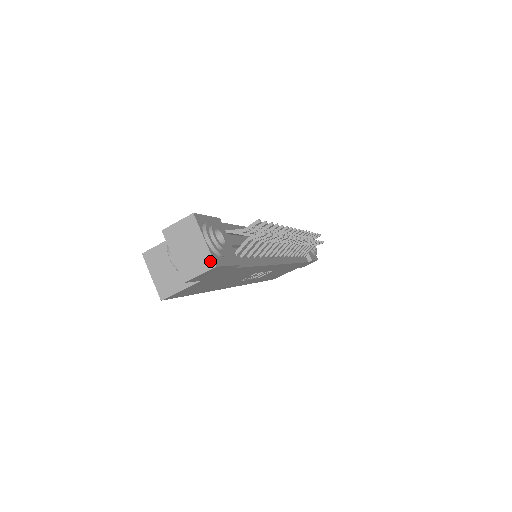
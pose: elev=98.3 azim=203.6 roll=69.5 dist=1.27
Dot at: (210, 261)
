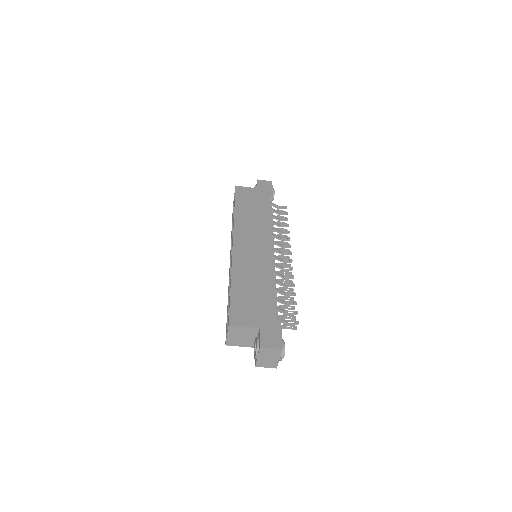
Dot at: (276, 366)
